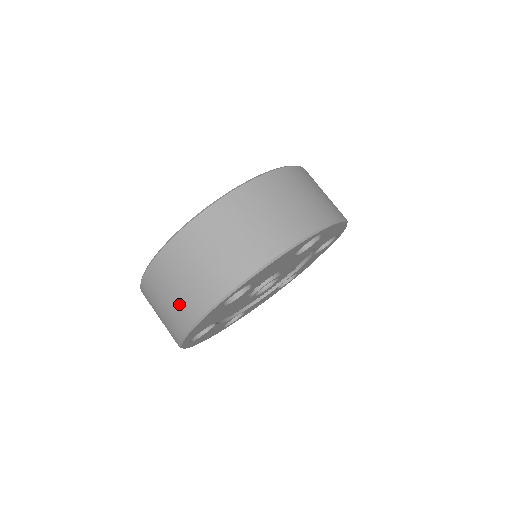
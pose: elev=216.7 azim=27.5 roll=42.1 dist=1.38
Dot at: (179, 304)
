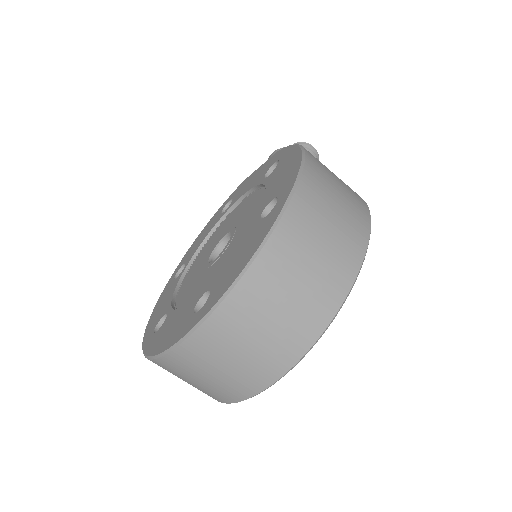
Dot at: (216, 387)
